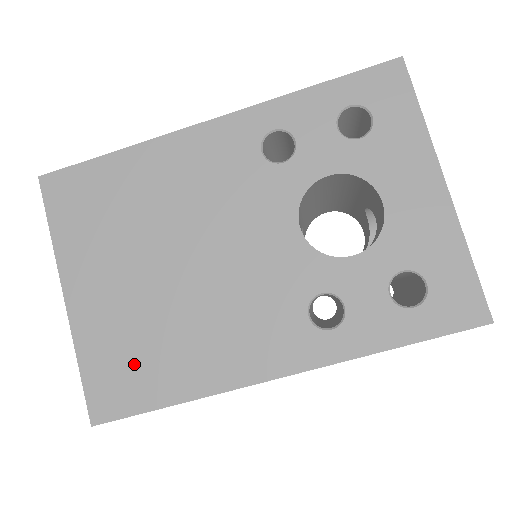
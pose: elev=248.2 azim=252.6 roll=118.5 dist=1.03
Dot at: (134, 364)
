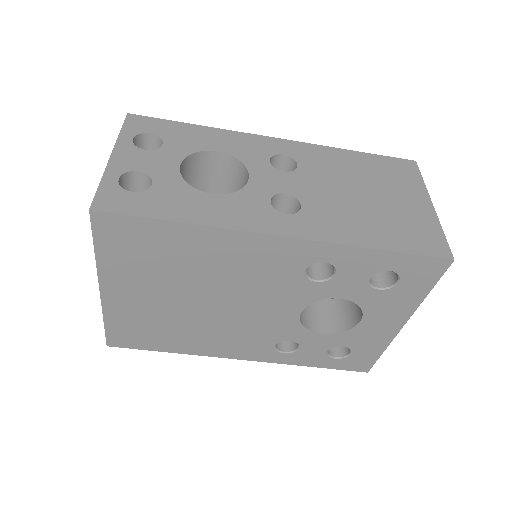
Dot at: (148, 333)
